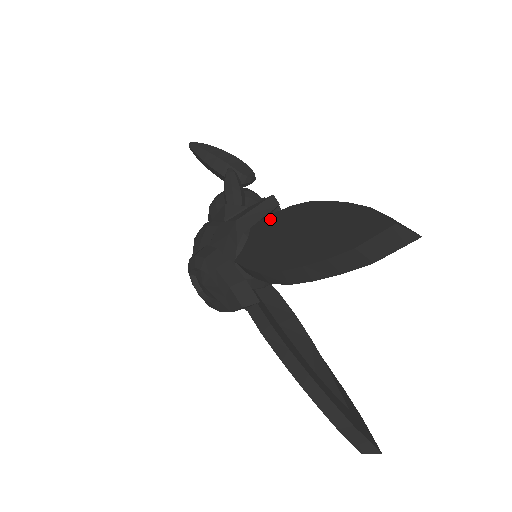
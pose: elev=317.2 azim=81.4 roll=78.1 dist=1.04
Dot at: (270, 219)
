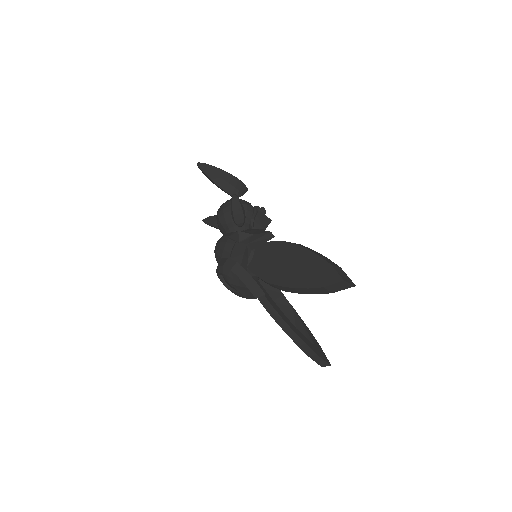
Dot at: (269, 245)
